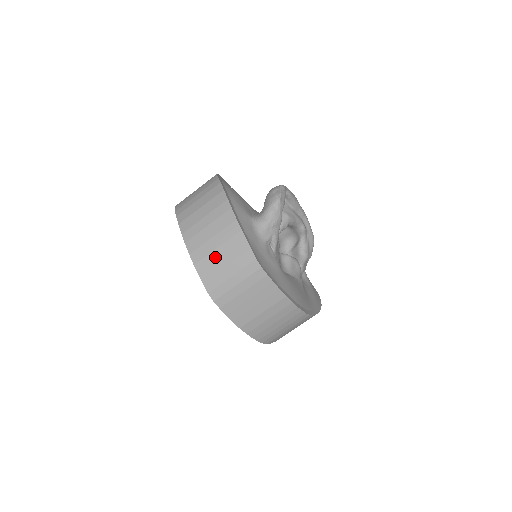
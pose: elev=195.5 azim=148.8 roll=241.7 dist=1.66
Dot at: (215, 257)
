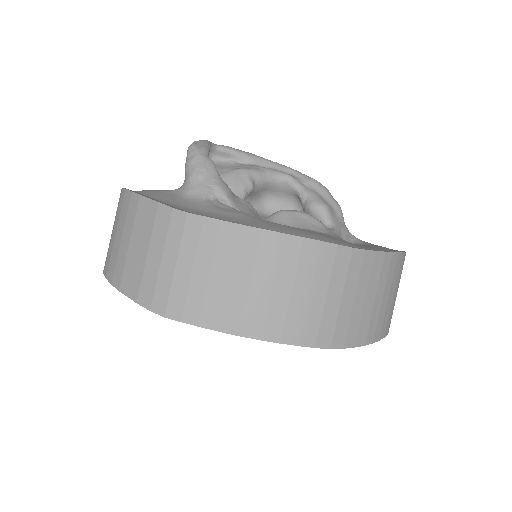
Dot at: (132, 256)
